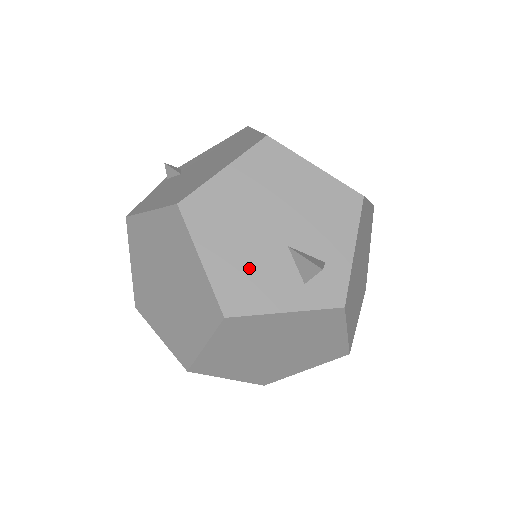
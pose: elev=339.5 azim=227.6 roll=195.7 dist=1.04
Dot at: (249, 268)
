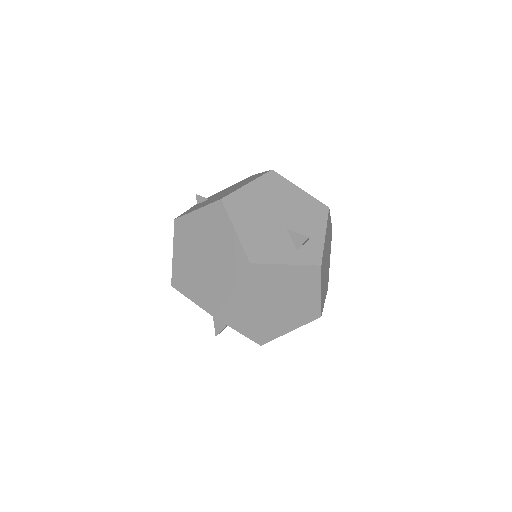
Dot at: (264, 238)
